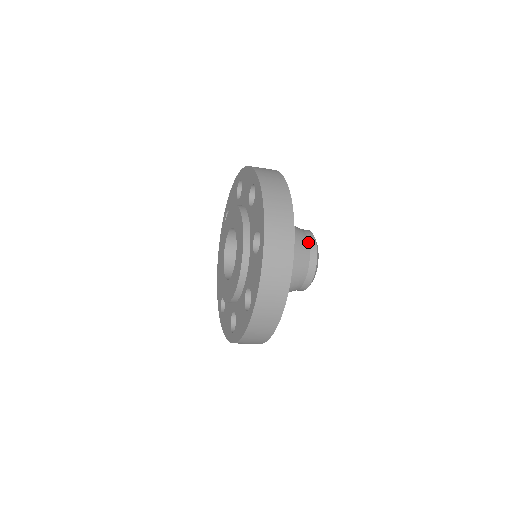
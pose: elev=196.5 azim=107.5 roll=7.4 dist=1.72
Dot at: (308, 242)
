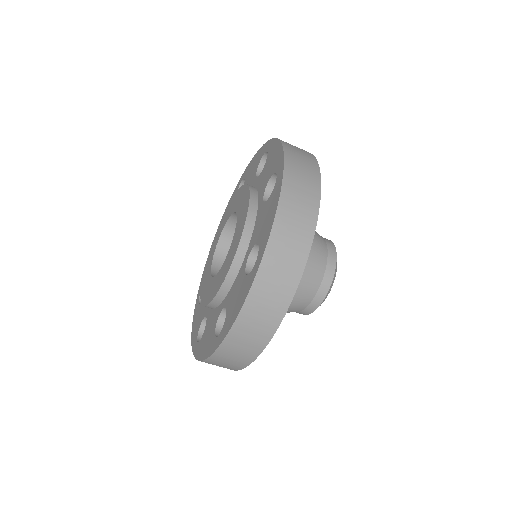
Dot at: occluded
